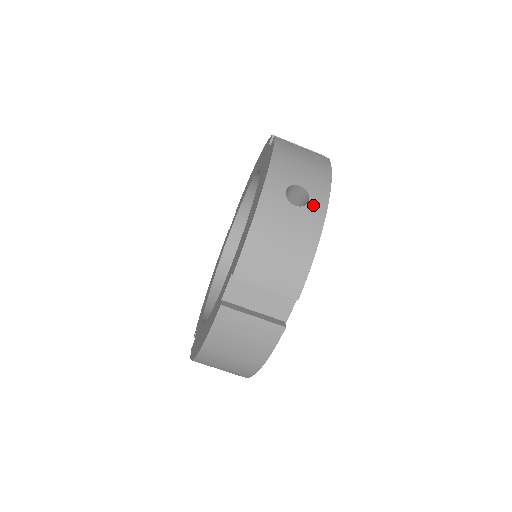
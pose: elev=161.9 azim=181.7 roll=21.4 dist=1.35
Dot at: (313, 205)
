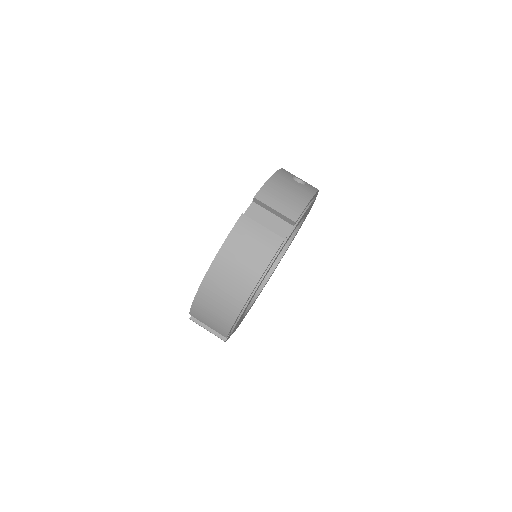
Dot at: (308, 187)
